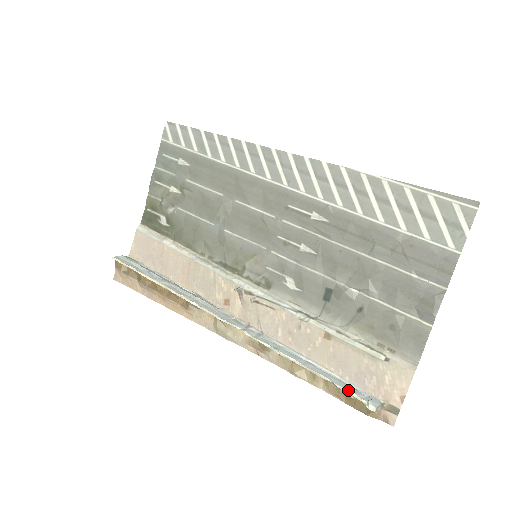
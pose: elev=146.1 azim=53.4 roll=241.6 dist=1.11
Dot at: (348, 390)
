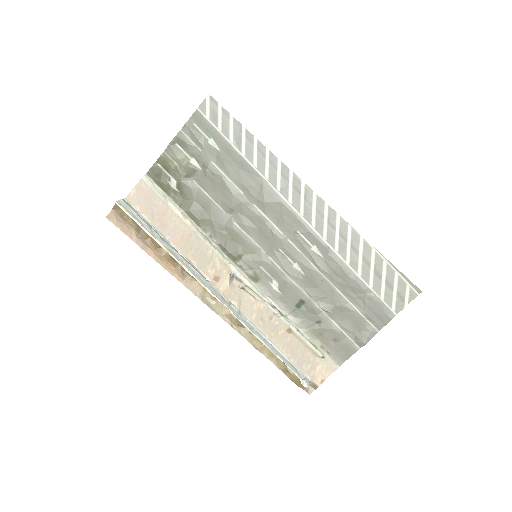
Dot at: (293, 370)
